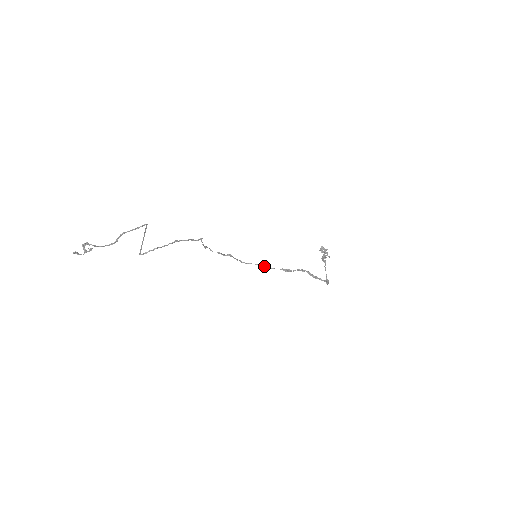
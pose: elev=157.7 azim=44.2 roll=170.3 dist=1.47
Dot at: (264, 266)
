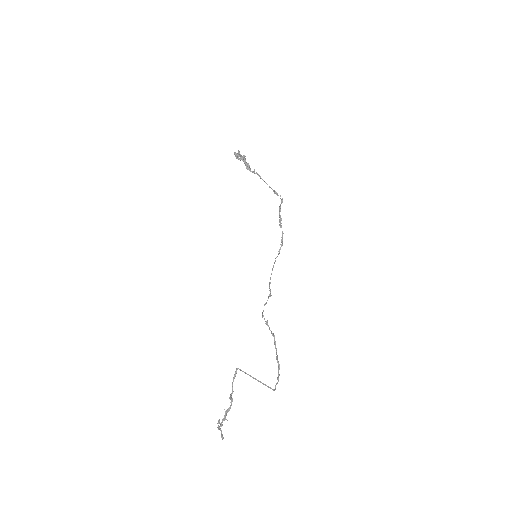
Dot at: (275, 261)
